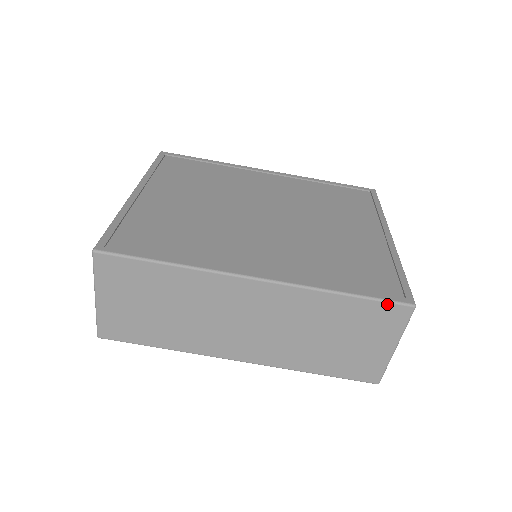
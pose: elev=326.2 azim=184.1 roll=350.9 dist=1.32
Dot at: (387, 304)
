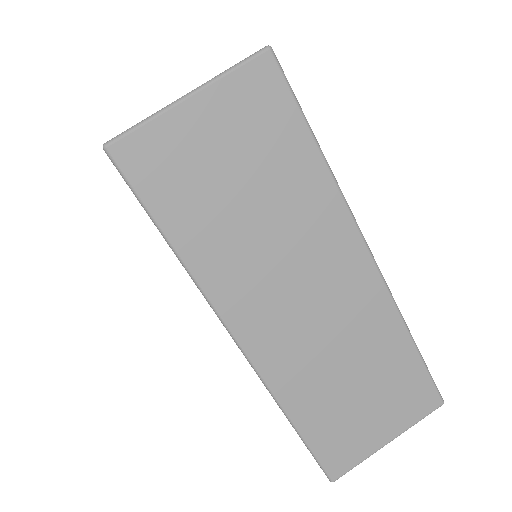
Dot at: (431, 383)
